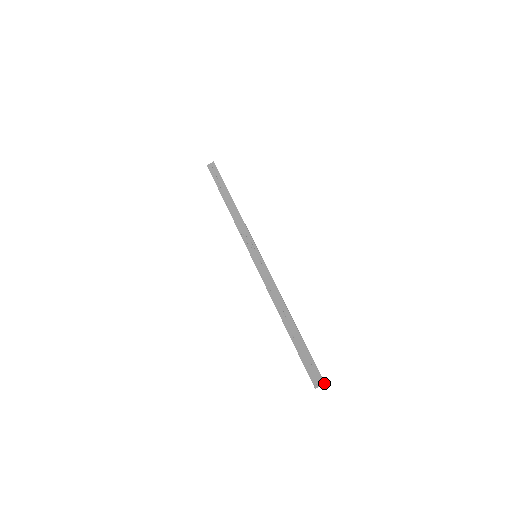
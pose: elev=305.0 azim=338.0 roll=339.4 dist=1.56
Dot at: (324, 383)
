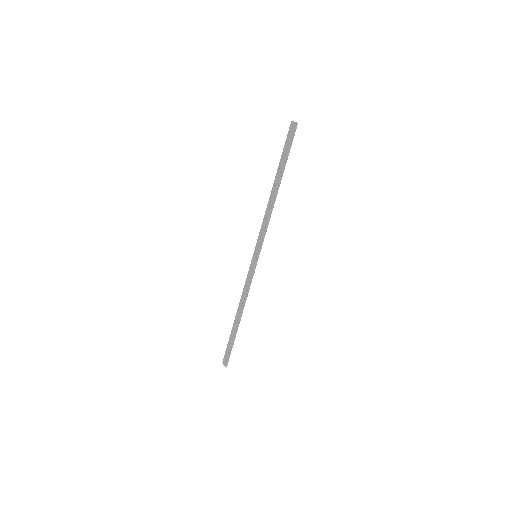
Dot at: occluded
